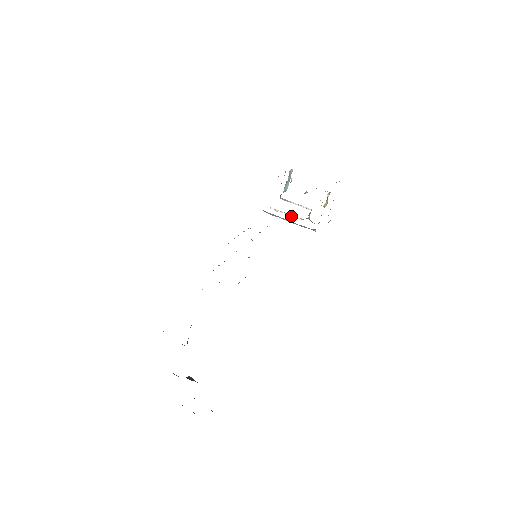
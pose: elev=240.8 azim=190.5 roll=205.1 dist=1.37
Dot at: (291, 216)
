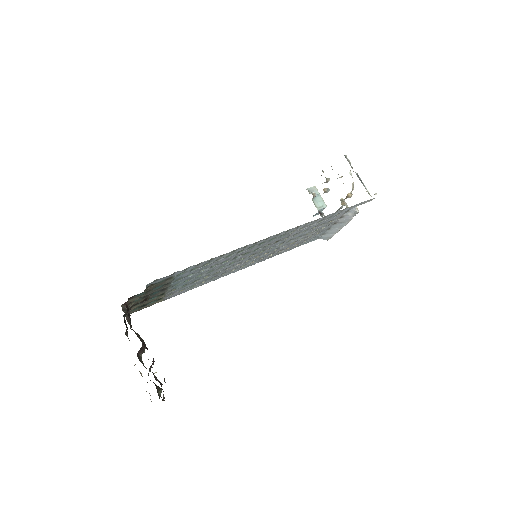
Dot at: occluded
